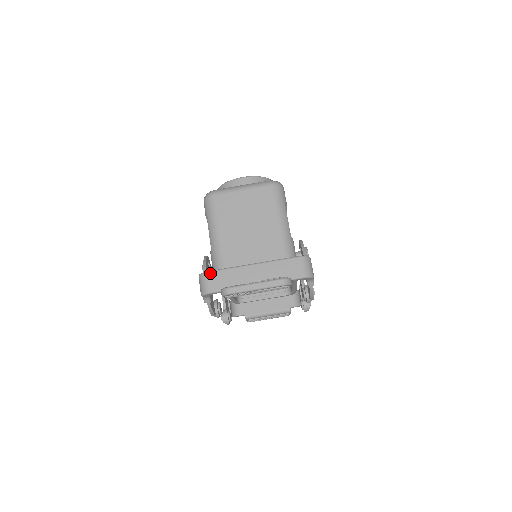
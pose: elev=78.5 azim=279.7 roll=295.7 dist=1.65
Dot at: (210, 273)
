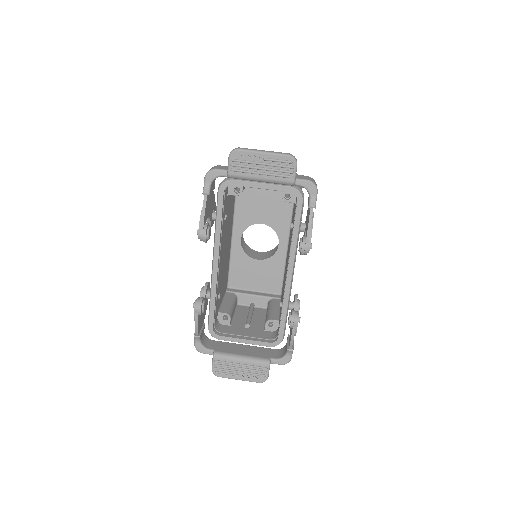
Dot at: (222, 166)
